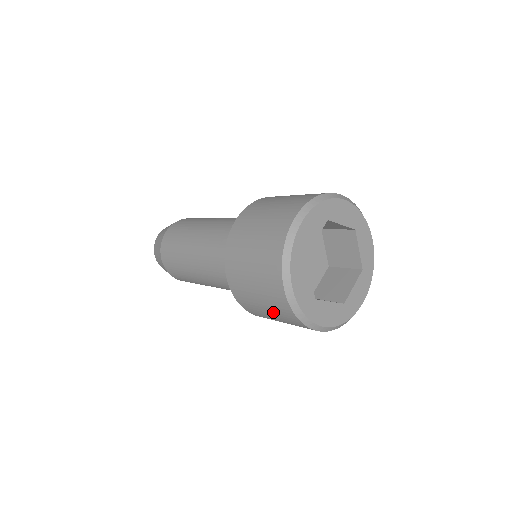
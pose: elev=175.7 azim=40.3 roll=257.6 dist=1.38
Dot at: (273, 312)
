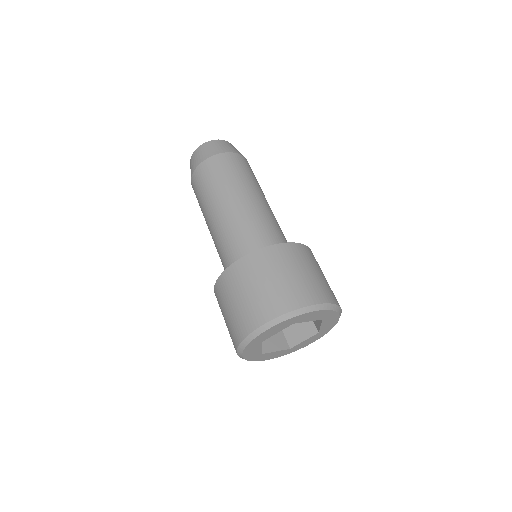
Dot at: occluded
